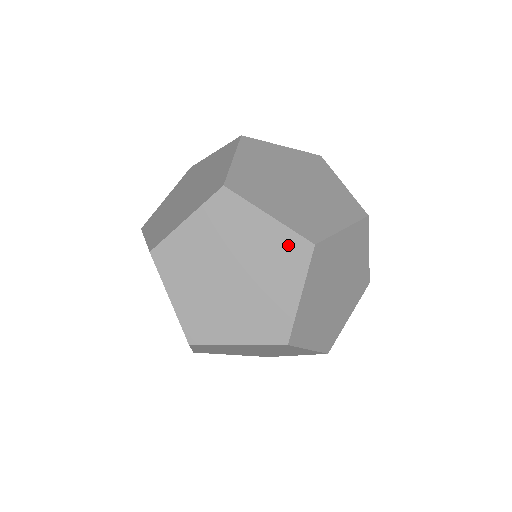
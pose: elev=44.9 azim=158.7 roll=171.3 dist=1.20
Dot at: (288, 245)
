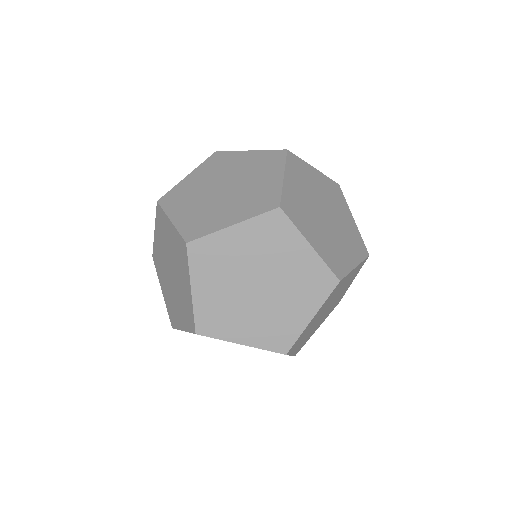
Dot at: (318, 275)
